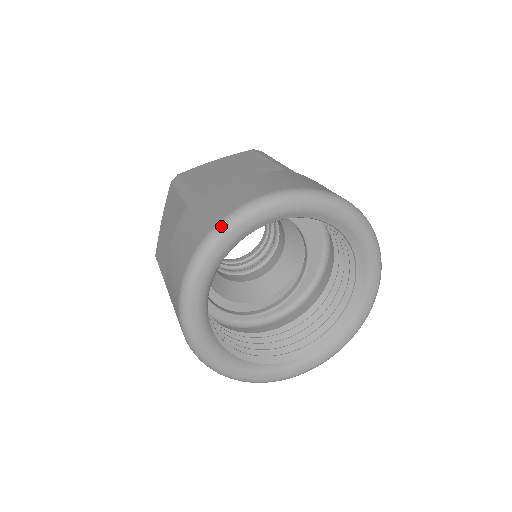
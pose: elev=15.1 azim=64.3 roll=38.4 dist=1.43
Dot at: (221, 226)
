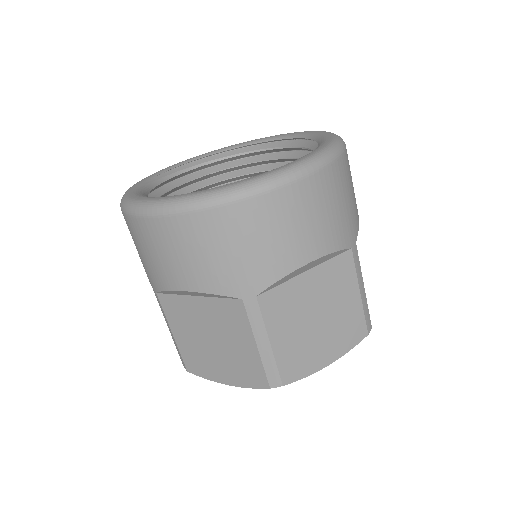
Dot at: occluded
